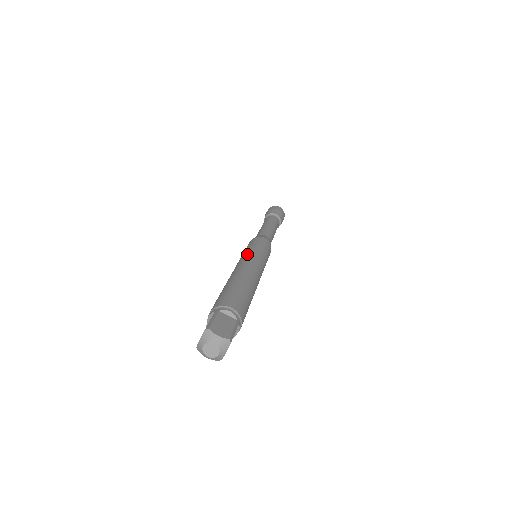
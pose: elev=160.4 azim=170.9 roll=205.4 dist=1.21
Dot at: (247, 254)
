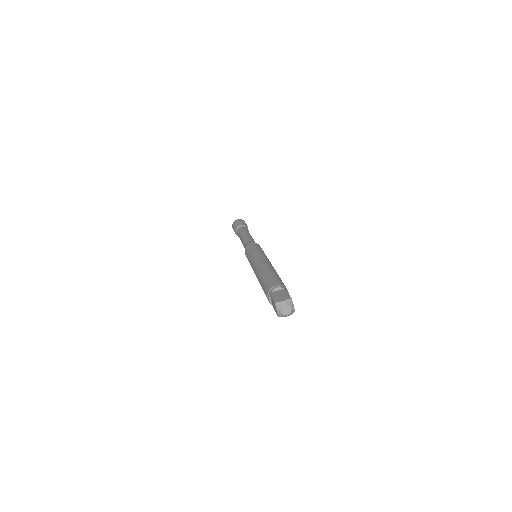
Dot at: (252, 258)
